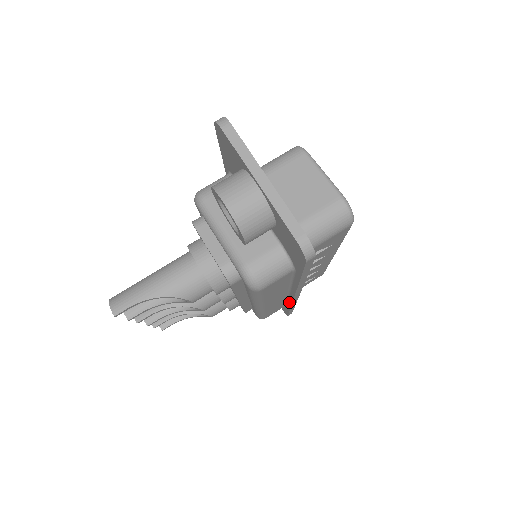
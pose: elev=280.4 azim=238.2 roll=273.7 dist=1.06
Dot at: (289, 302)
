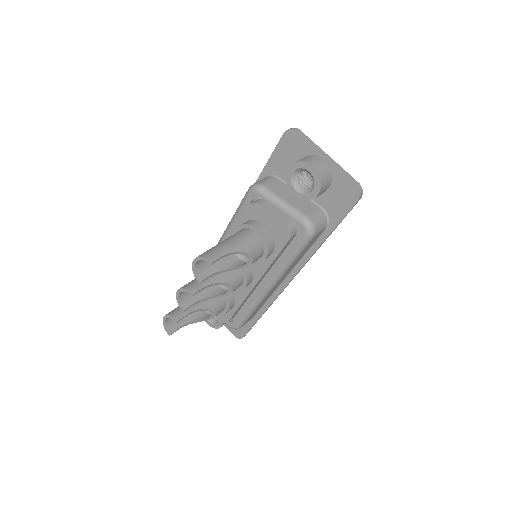
Dot at: (271, 299)
